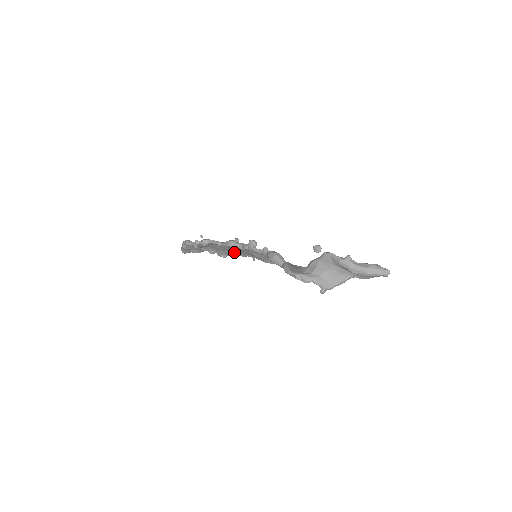
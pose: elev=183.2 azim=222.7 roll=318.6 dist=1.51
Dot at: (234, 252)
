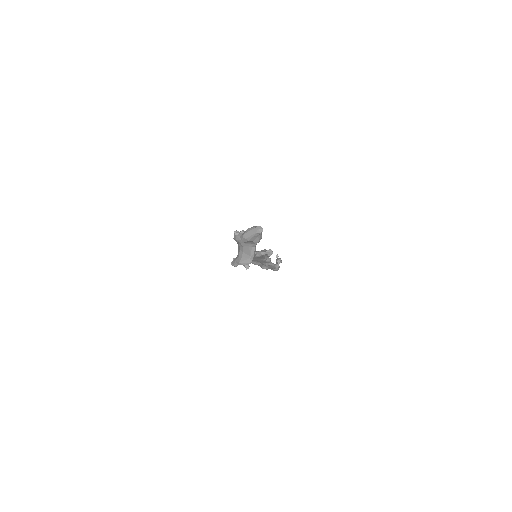
Dot at: (261, 258)
